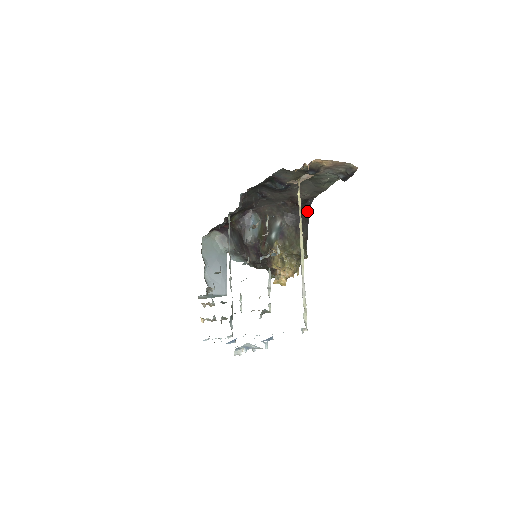
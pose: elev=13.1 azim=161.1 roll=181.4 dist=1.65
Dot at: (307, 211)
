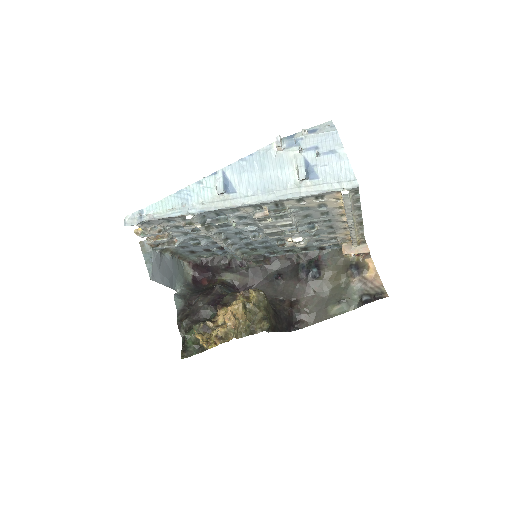
Dot at: (288, 328)
